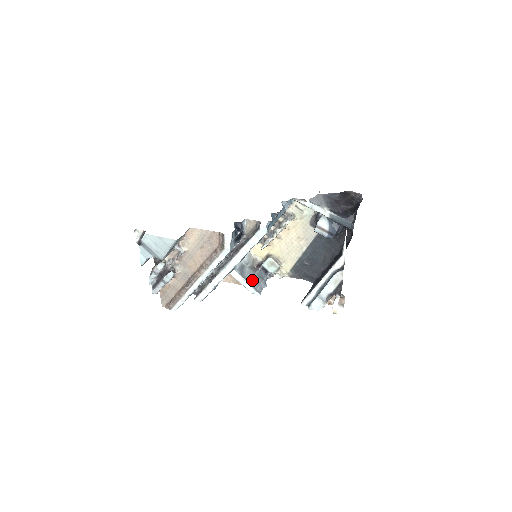
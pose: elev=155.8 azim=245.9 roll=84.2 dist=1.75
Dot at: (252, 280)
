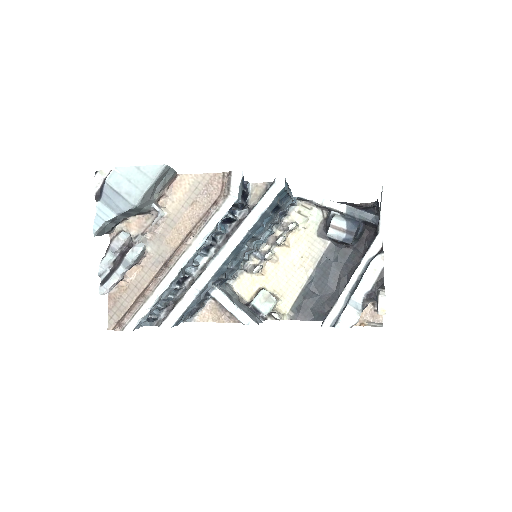
Dot at: (243, 310)
